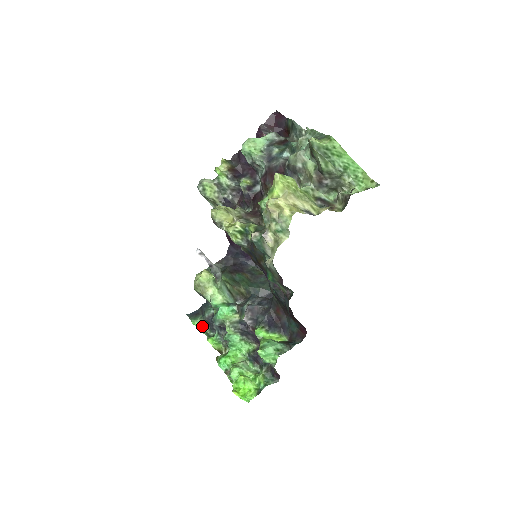
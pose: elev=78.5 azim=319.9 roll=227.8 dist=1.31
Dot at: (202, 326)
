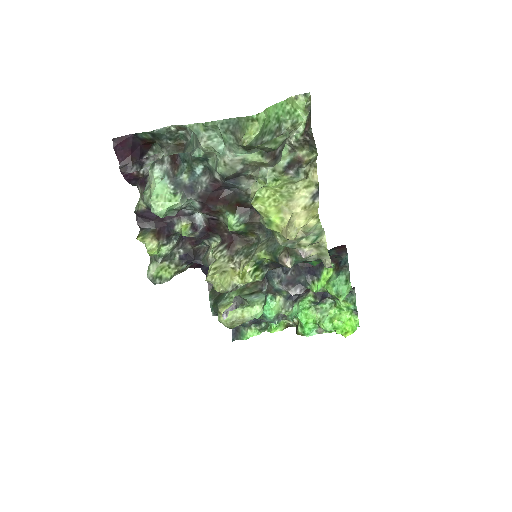
Dot at: (253, 331)
